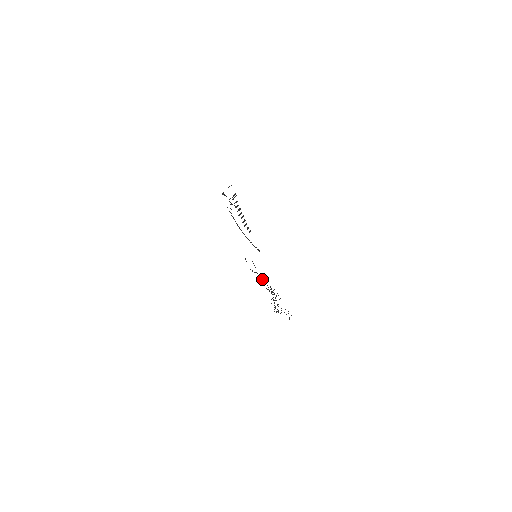
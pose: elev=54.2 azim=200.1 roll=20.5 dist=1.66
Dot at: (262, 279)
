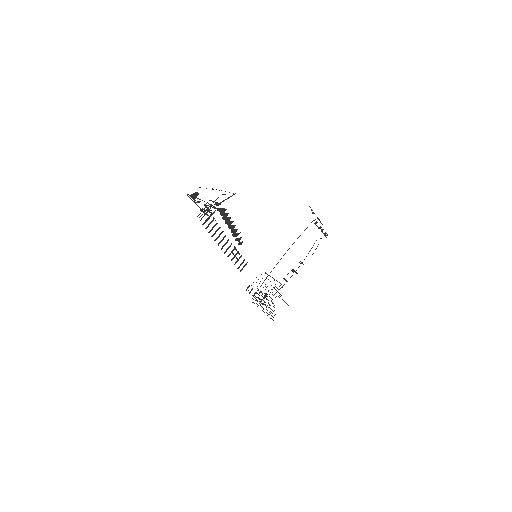
Dot at: (314, 243)
